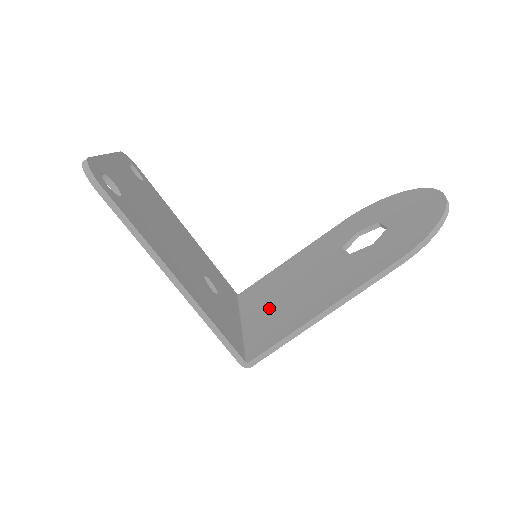
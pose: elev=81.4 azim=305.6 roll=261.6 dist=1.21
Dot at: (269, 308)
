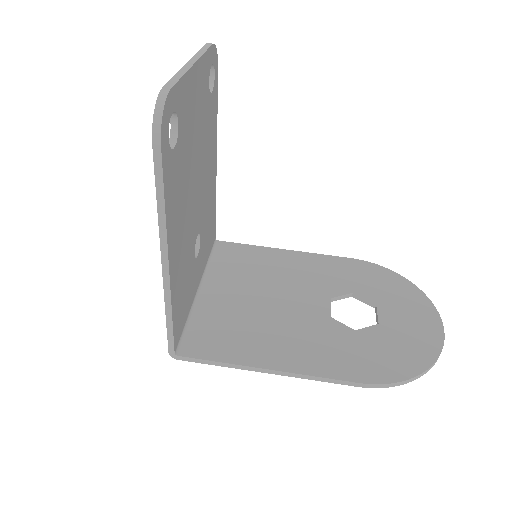
Dot at: (230, 300)
